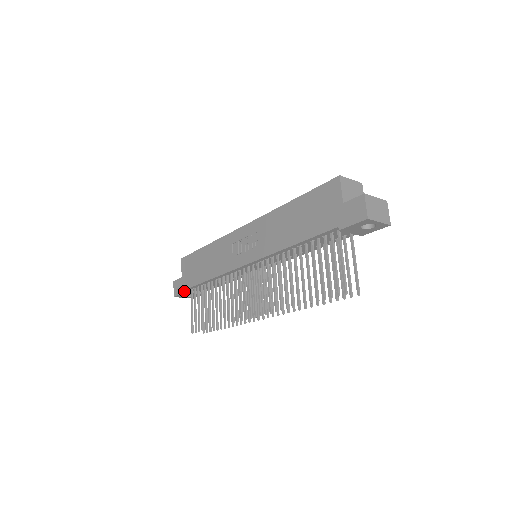
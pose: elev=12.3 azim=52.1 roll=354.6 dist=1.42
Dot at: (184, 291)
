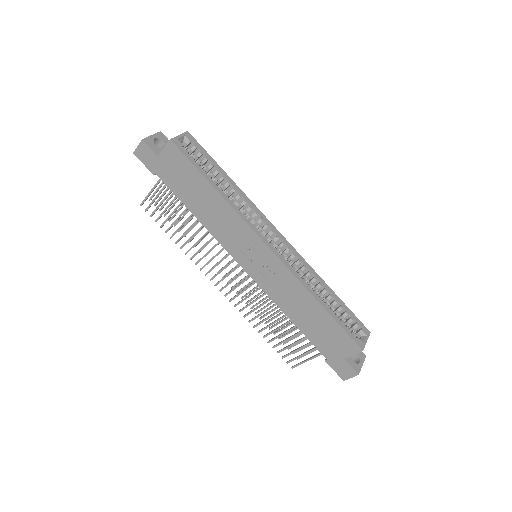
Dot at: (154, 174)
